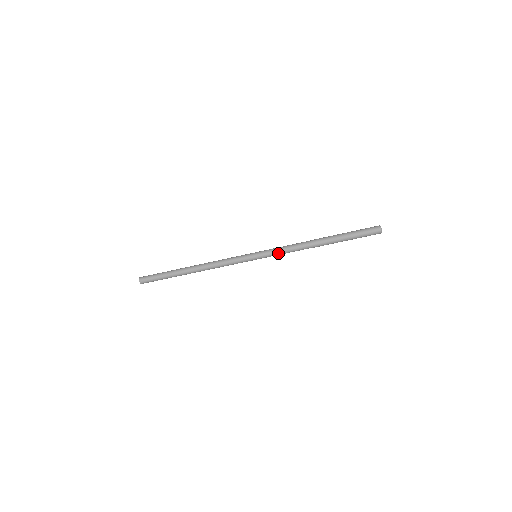
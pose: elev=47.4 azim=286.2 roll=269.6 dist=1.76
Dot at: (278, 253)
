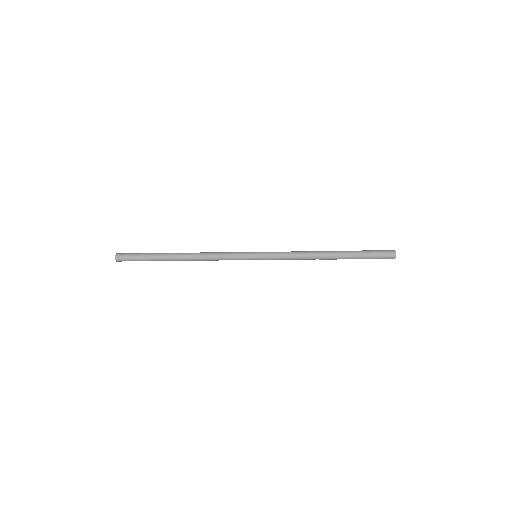
Dot at: (281, 259)
